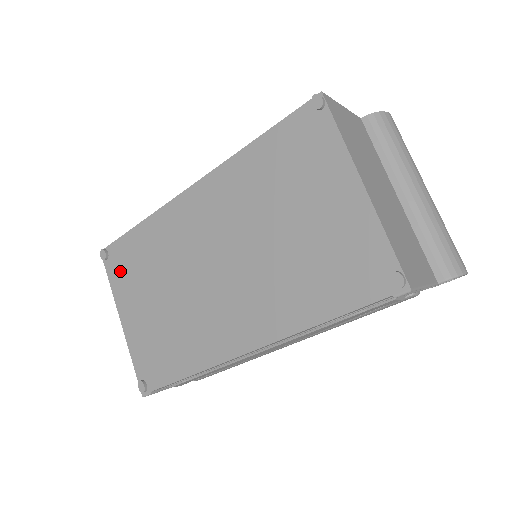
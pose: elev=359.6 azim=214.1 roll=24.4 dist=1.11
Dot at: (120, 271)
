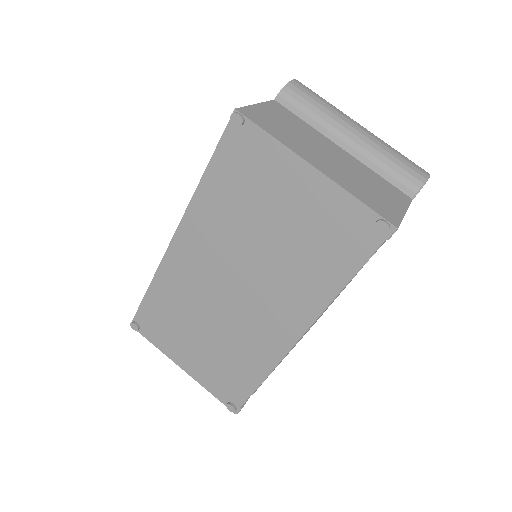
Dot at: (157, 332)
